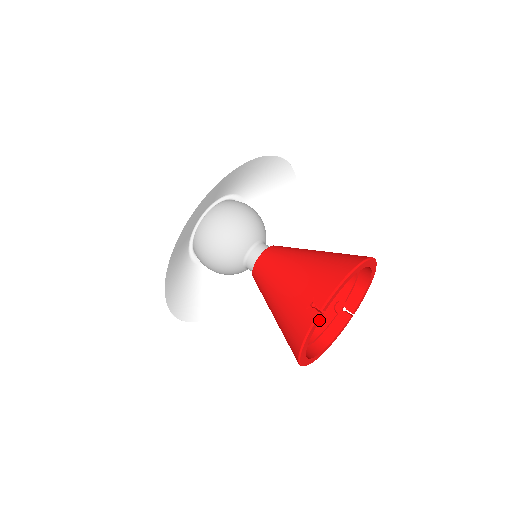
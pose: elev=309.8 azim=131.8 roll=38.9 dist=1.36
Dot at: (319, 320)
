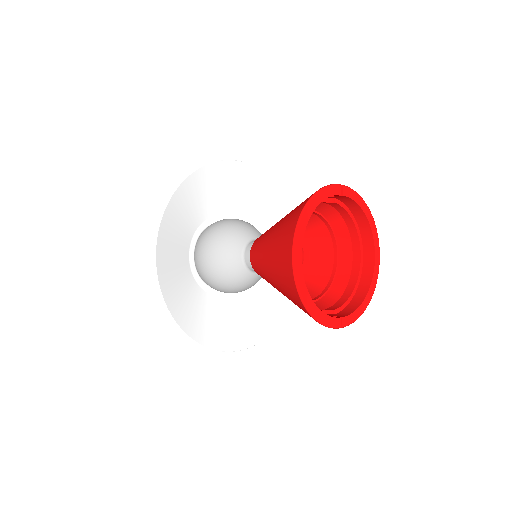
Dot at: occluded
